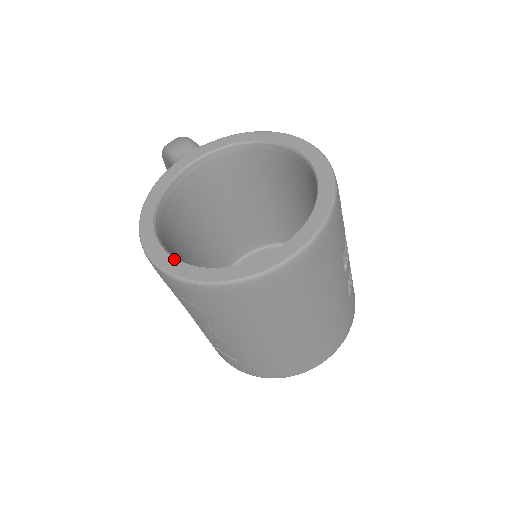
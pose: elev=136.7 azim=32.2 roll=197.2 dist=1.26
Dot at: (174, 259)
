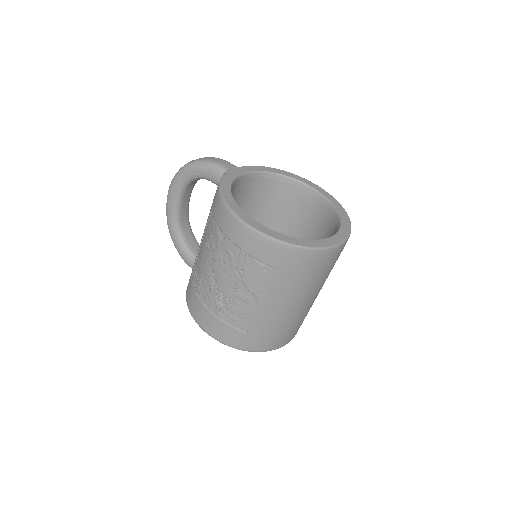
Dot at: (272, 230)
